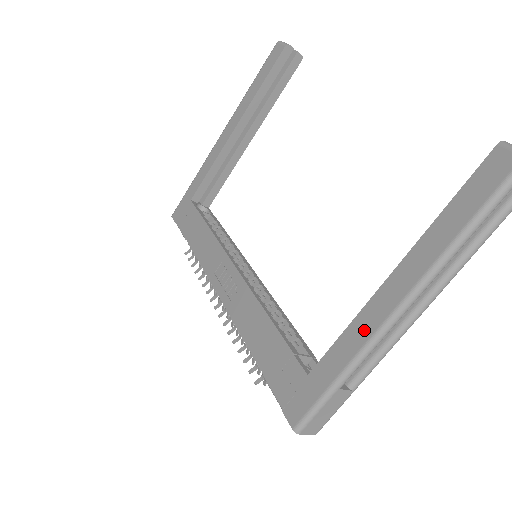
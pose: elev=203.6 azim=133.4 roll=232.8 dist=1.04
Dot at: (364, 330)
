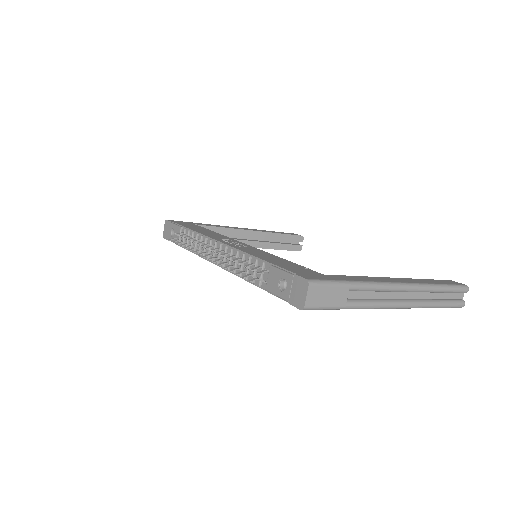
Dot at: (375, 279)
